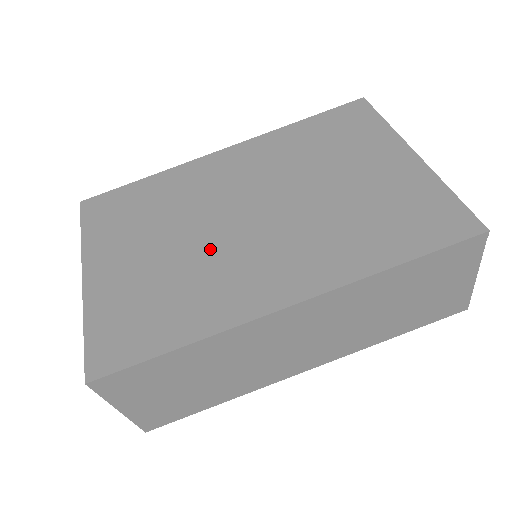
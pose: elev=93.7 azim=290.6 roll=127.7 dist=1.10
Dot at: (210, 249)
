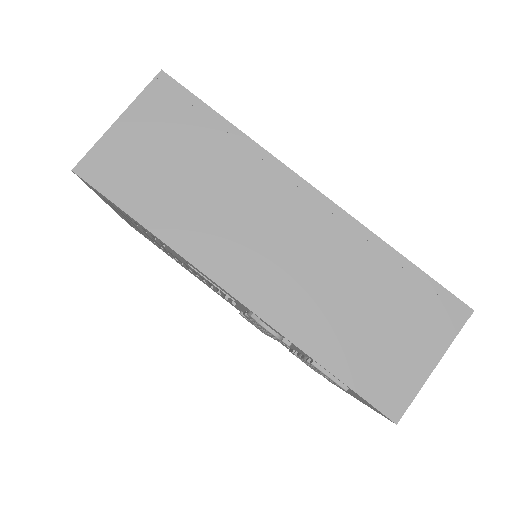
Dot at: occluded
